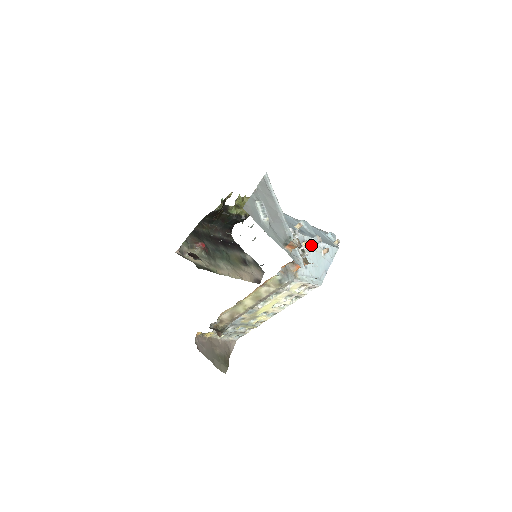
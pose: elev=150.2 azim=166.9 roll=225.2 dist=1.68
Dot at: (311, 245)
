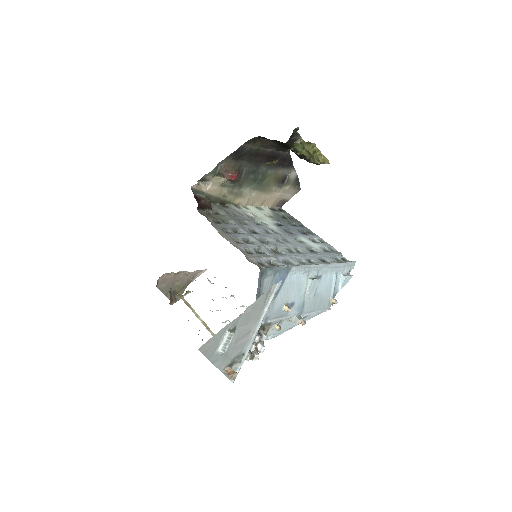
Dot at: (288, 320)
